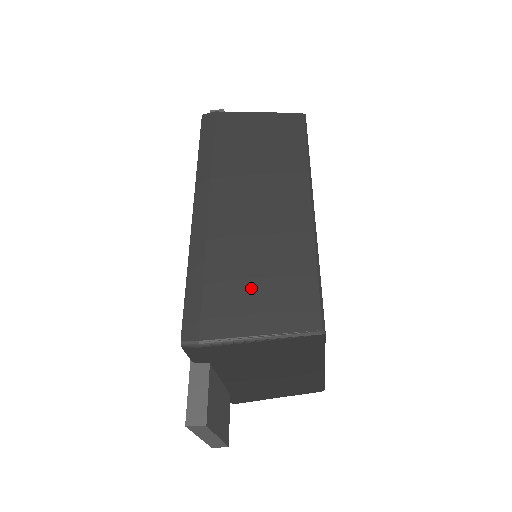
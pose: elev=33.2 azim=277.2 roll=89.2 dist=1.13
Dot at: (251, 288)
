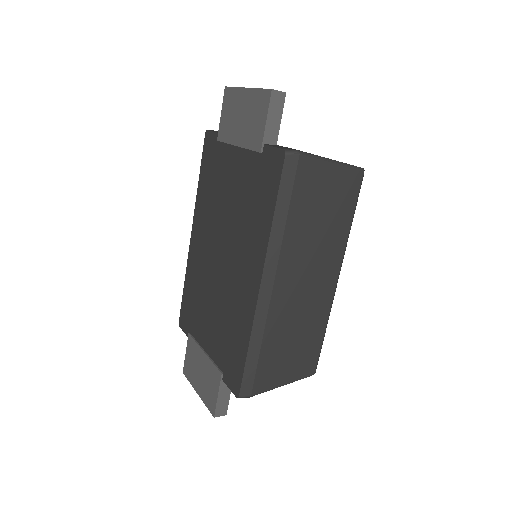
Dot at: (287, 354)
